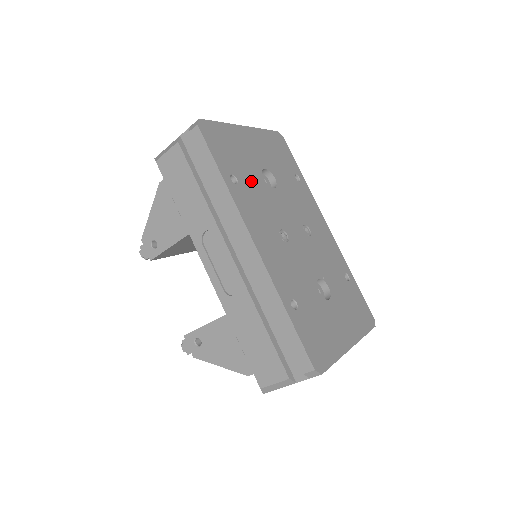
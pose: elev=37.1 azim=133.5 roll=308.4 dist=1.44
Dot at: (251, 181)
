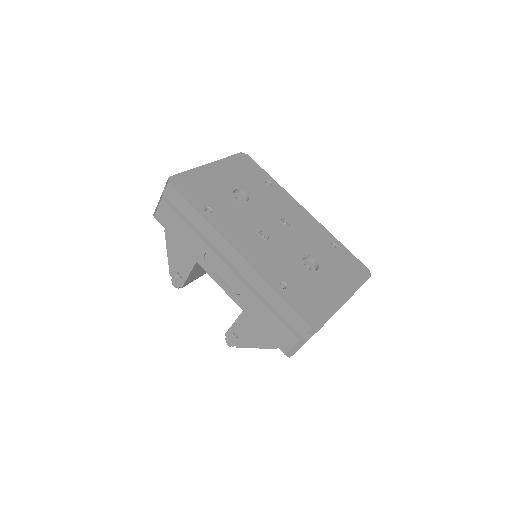
Dot at: (224, 205)
